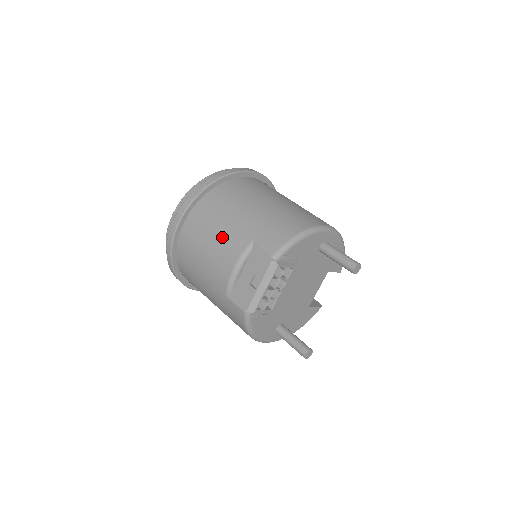
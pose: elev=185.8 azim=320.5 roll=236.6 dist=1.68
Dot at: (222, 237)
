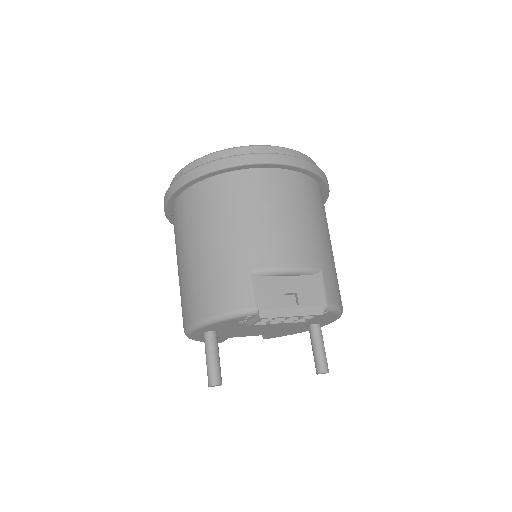
Dot at: (303, 230)
